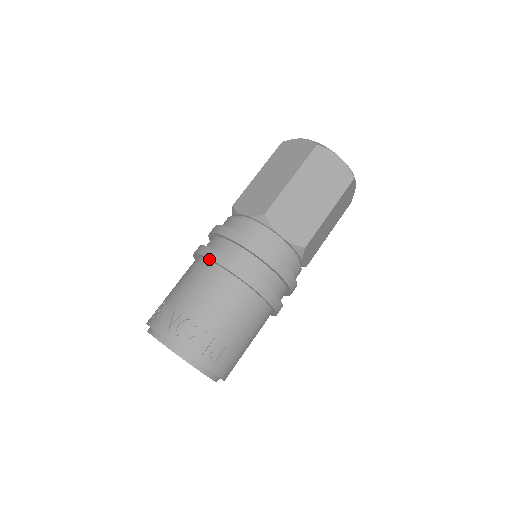
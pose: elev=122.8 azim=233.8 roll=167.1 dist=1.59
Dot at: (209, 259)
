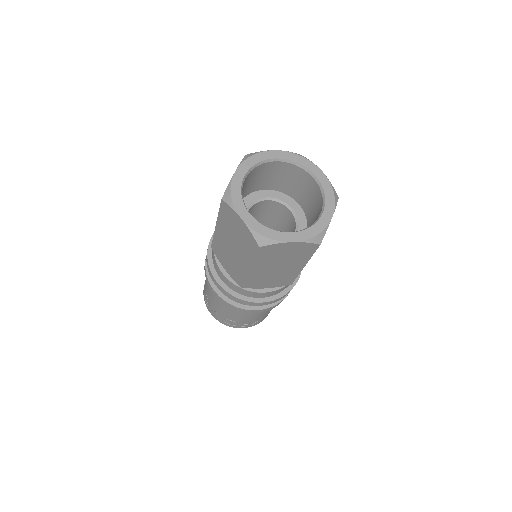
Dot at: occluded
